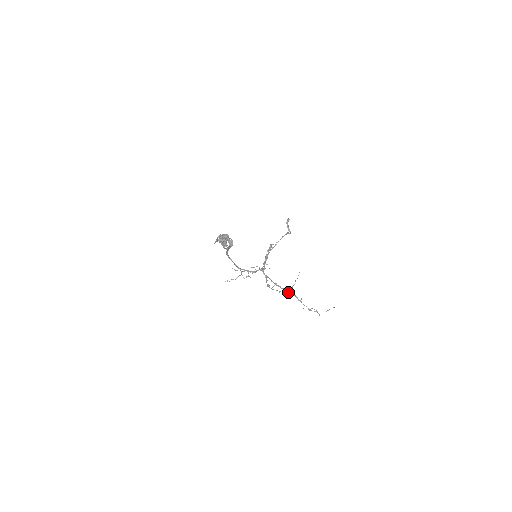
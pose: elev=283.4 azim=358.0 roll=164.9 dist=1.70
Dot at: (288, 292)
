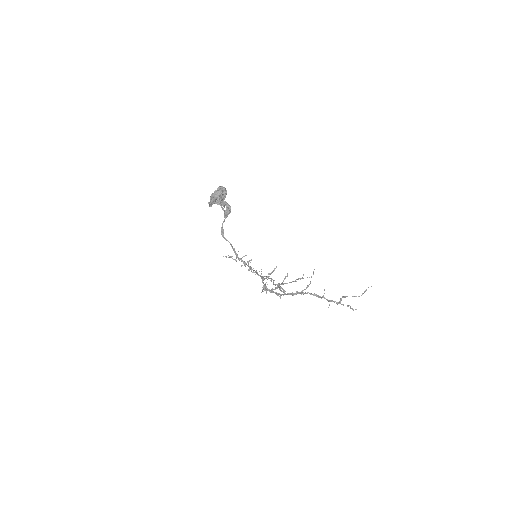
Dot at: (304, 293)
